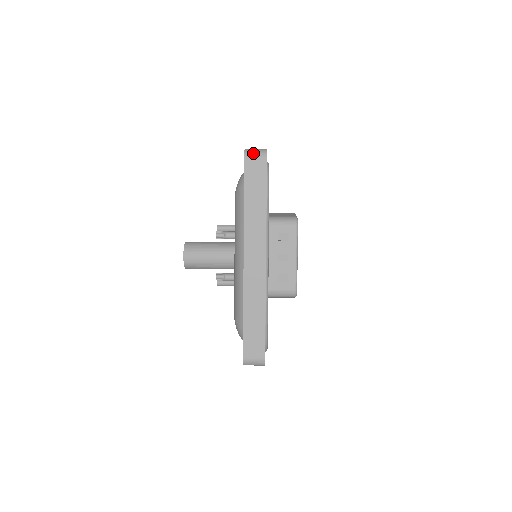
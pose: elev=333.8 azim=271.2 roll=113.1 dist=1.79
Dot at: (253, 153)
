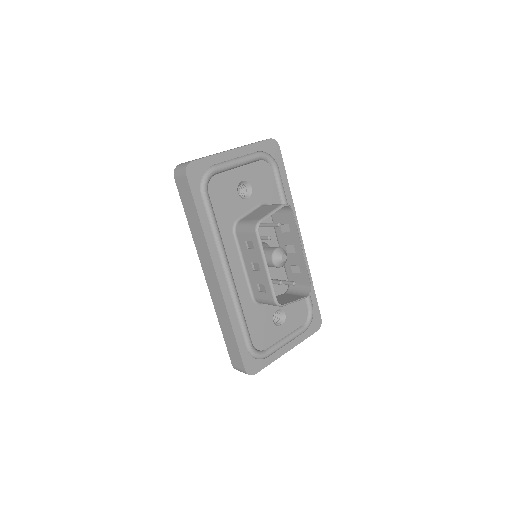
Dot at: (178, 171)
